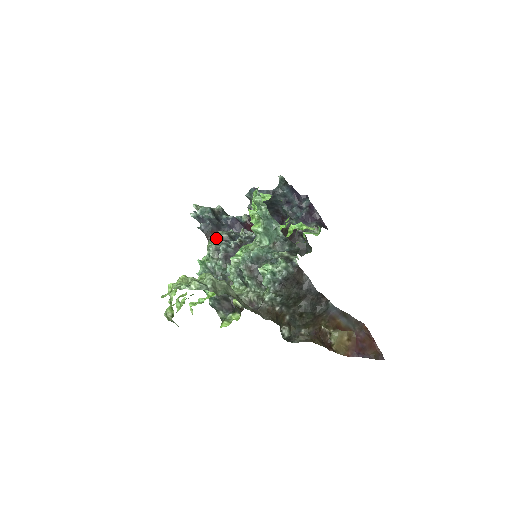
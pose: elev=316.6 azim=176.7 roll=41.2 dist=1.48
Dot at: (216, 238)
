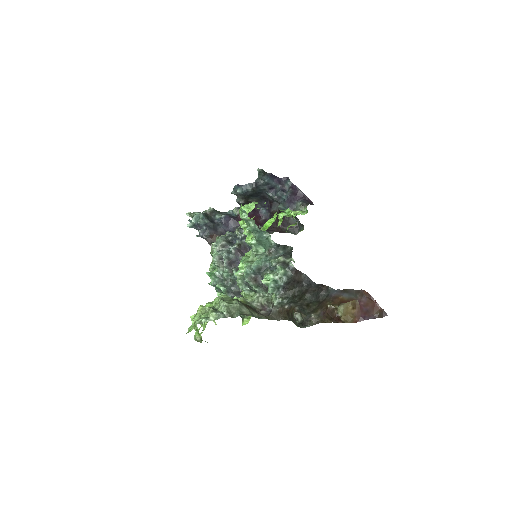
Dot at: occluded
